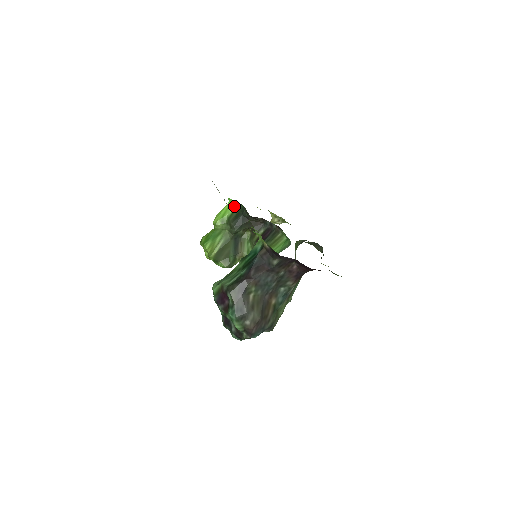
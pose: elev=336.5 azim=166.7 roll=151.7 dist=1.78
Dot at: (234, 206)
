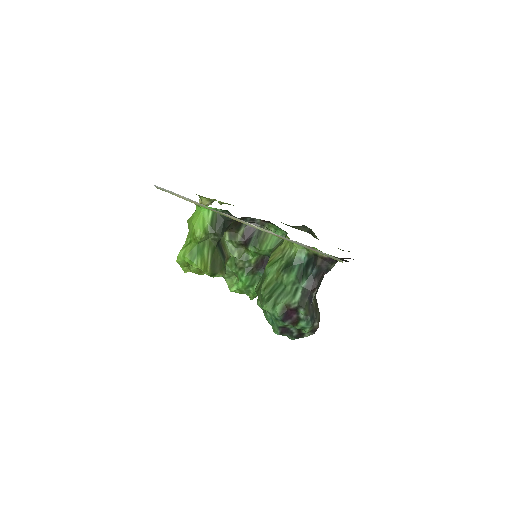
Dot at: (210, 212)
